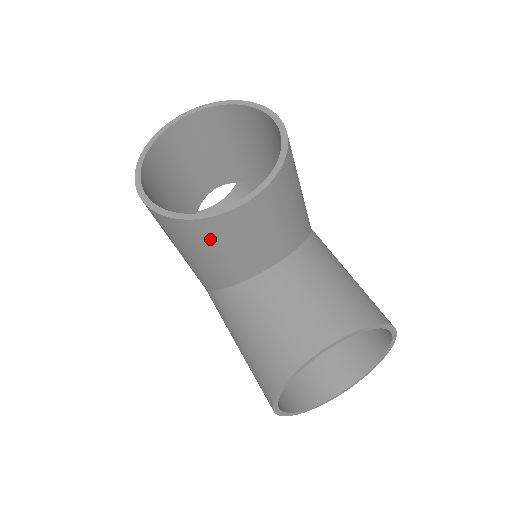
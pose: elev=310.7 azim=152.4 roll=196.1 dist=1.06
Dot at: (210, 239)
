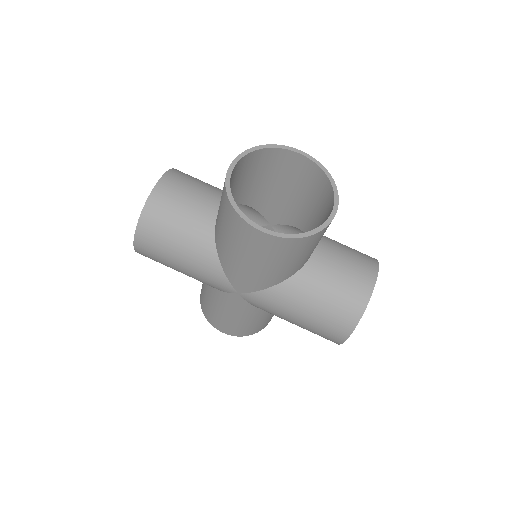
Dot at: (312, 244)
